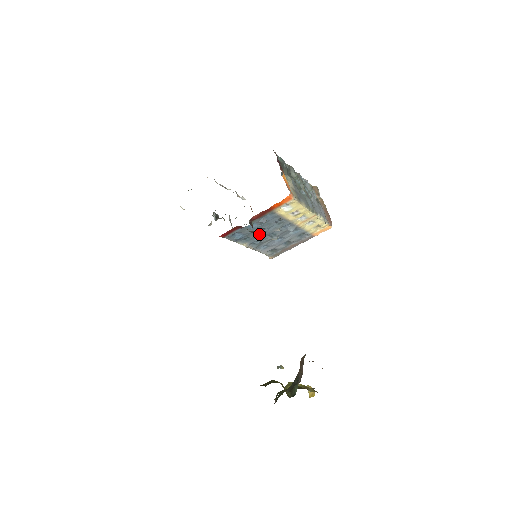
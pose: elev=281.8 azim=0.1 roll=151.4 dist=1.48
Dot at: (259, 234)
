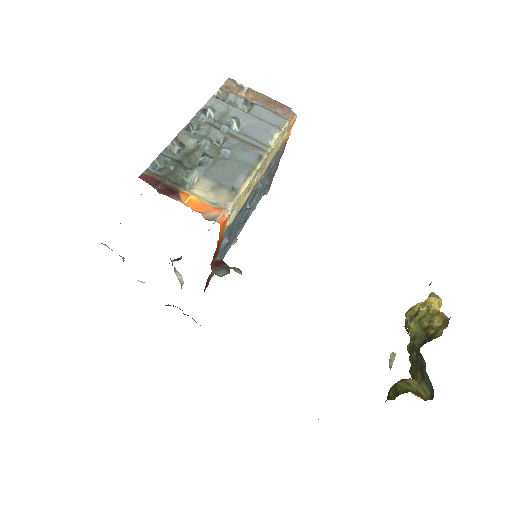
Dot at: (234, 232)
